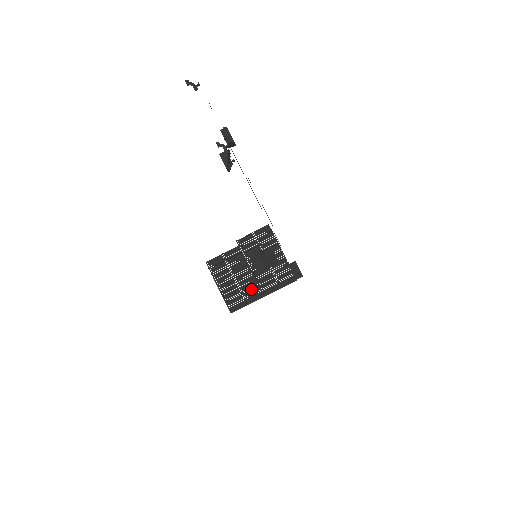
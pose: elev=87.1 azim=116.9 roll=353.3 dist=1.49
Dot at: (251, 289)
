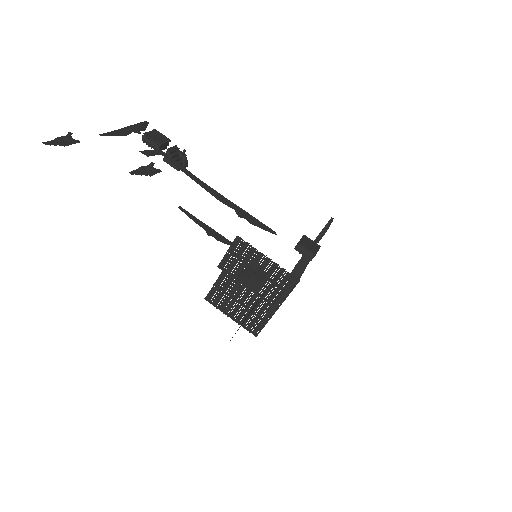
Dot at: (260, 308)
